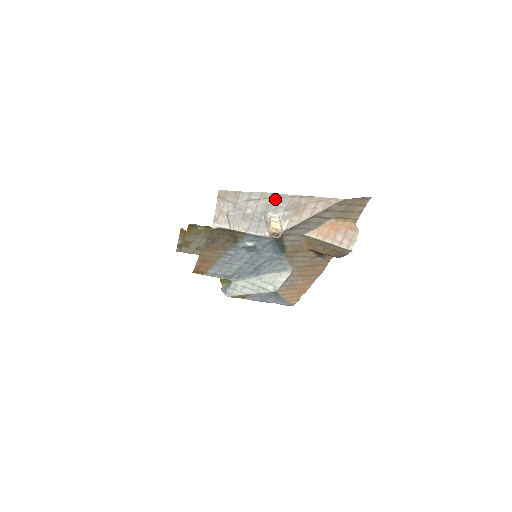
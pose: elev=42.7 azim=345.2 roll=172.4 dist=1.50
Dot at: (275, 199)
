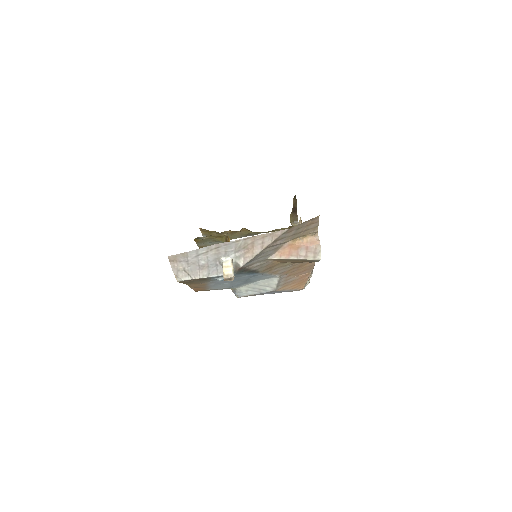
Dot at: (221, 247)
